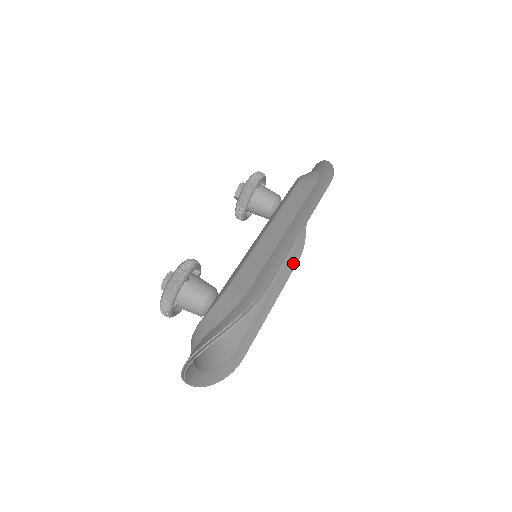
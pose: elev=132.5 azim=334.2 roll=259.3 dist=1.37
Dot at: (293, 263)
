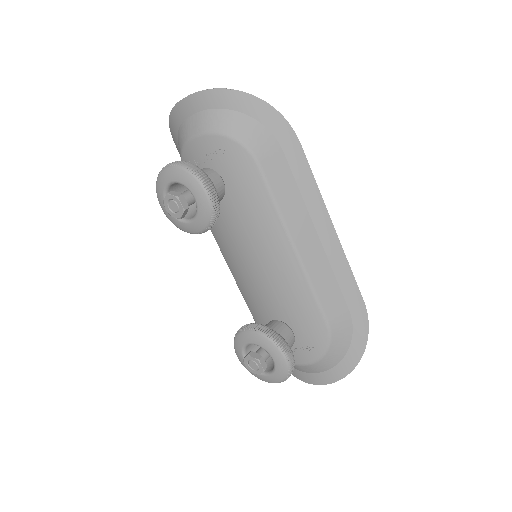
Dot at: occluded
